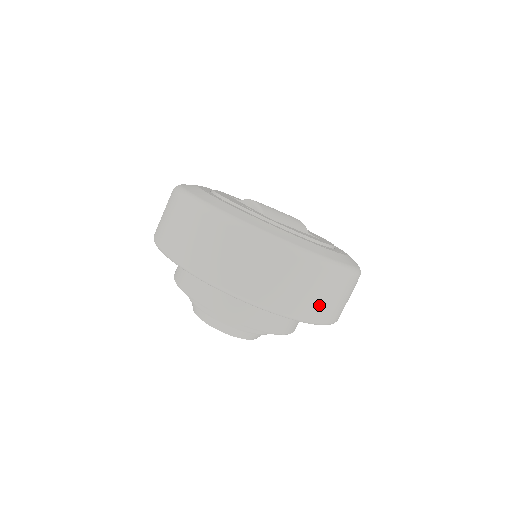
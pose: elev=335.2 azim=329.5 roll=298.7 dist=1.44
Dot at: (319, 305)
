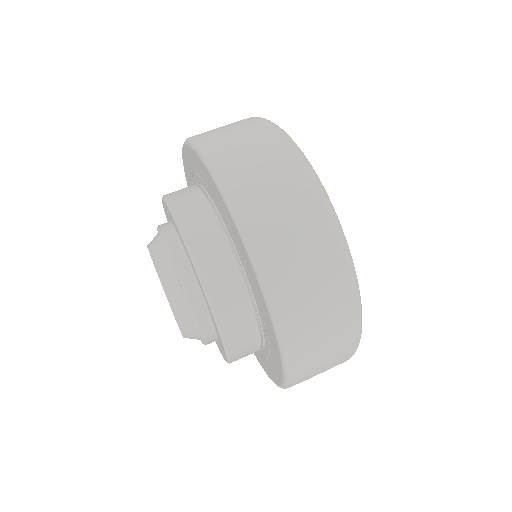
Dot at: (312, 369)
